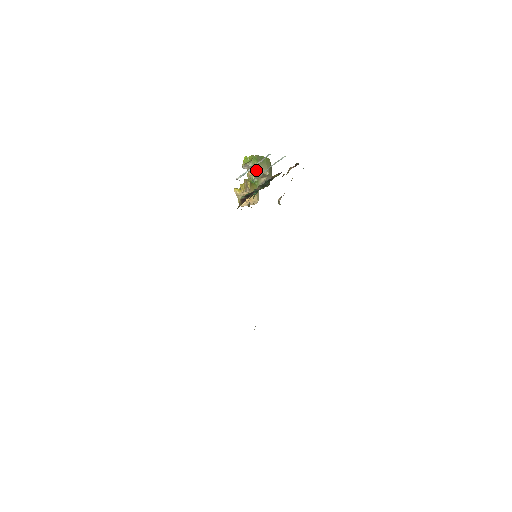
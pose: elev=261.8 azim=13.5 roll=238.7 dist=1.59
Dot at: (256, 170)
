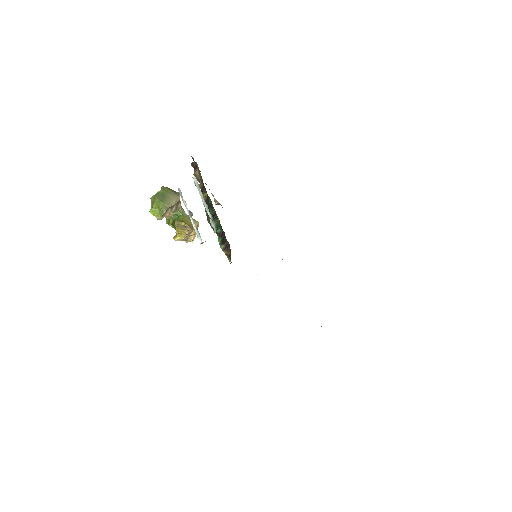
Dot at: occluded
